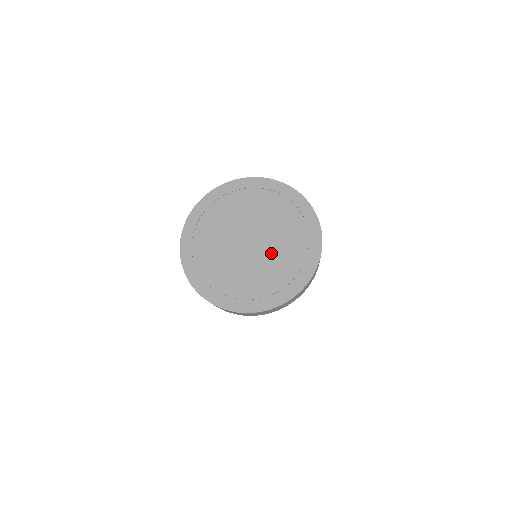
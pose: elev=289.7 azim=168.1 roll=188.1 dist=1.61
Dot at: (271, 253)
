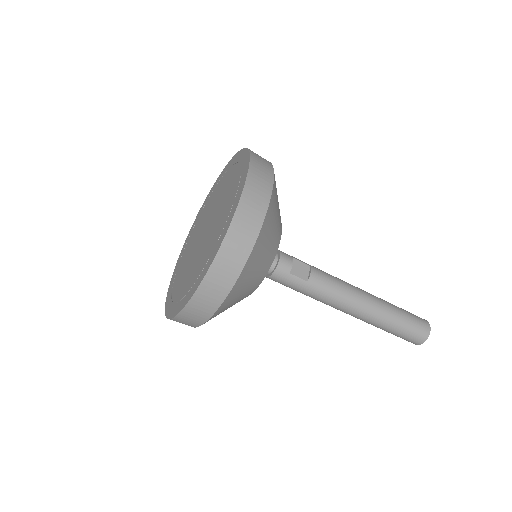
Dot at: (206, 241)
